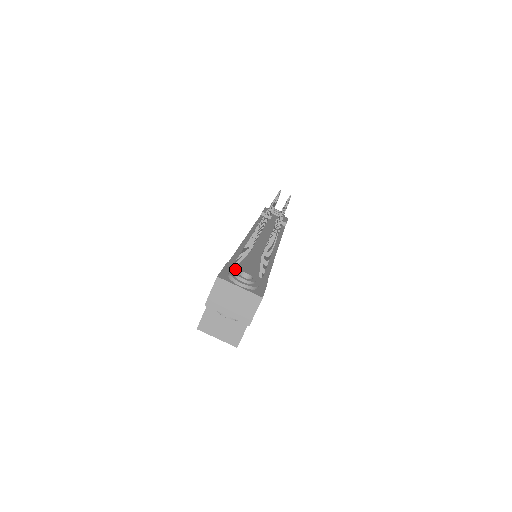
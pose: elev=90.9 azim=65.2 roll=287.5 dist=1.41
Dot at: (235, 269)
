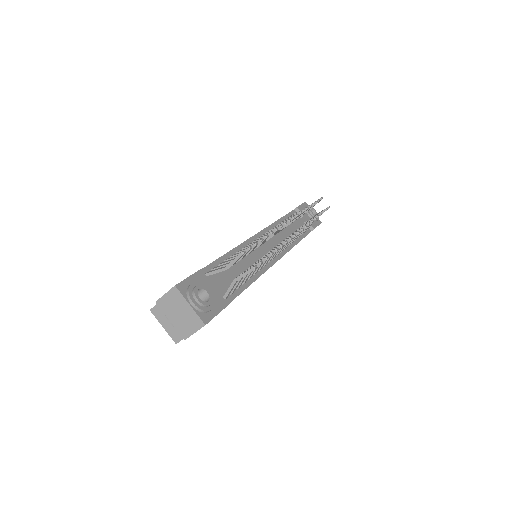
Dot at: (203, 280)
